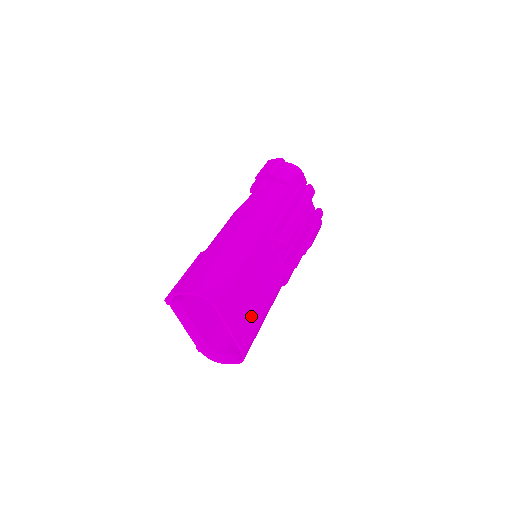
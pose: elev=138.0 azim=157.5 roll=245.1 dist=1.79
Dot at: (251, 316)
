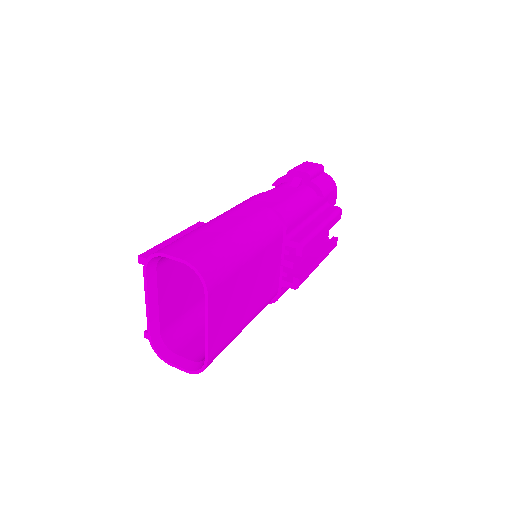
Dot at: (232, 322)
